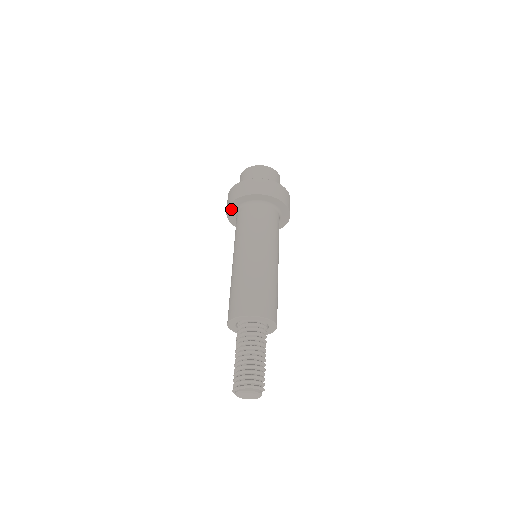
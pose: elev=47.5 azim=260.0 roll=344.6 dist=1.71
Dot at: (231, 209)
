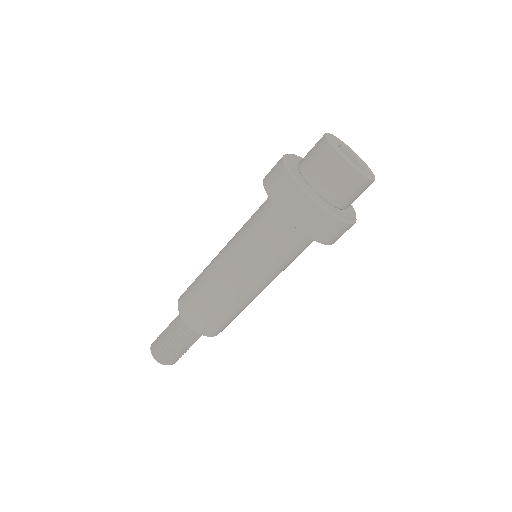
Dot at: occluded
